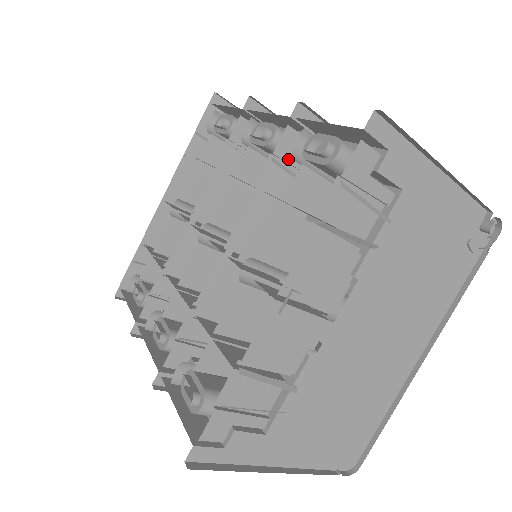
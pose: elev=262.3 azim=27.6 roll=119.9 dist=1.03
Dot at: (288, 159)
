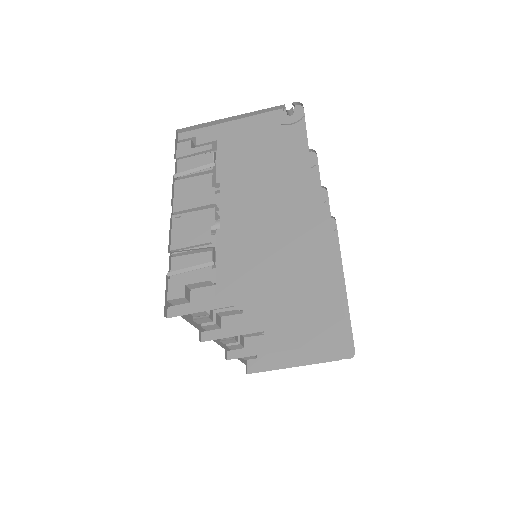
Dot at: occluded
